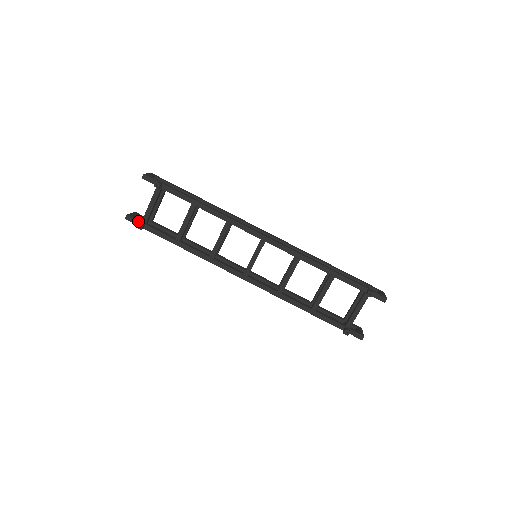
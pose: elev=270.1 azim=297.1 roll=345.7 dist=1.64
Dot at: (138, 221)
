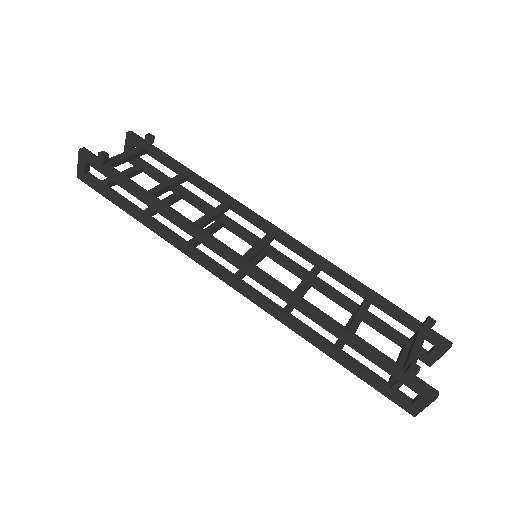
Dot at: occluded
